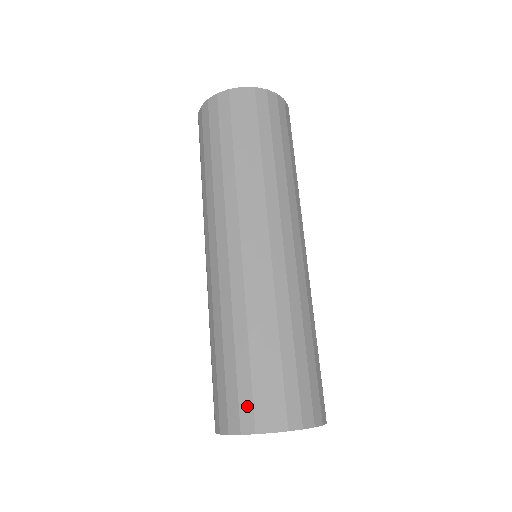
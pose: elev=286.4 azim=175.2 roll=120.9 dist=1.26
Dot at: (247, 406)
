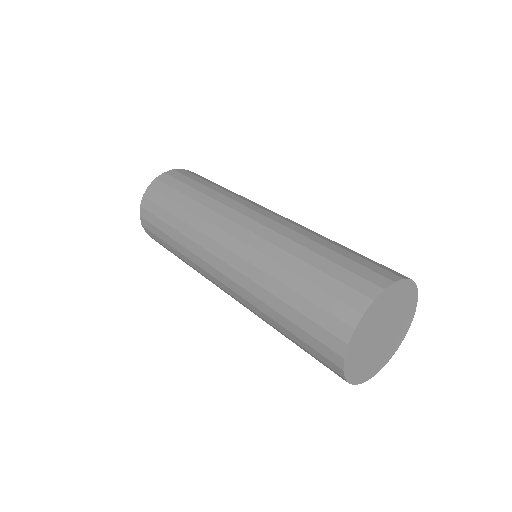
Dot at: (368, 273)
